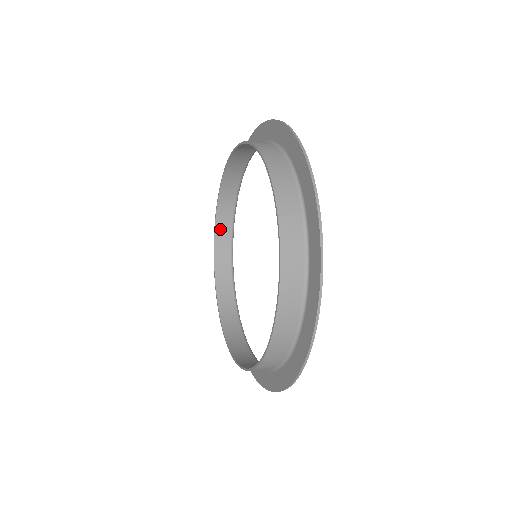
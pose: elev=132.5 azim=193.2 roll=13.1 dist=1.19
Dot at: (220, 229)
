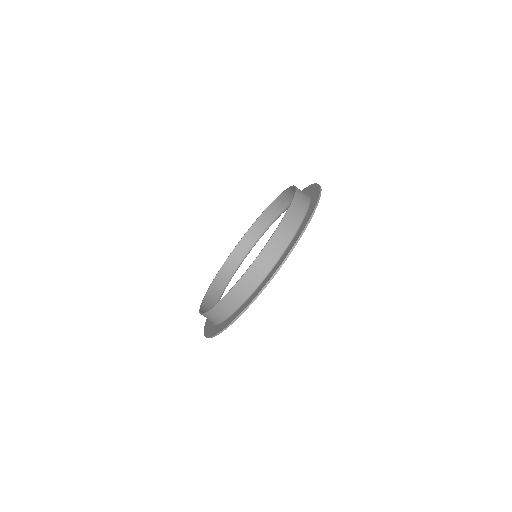
Dot at: (275, 205)
